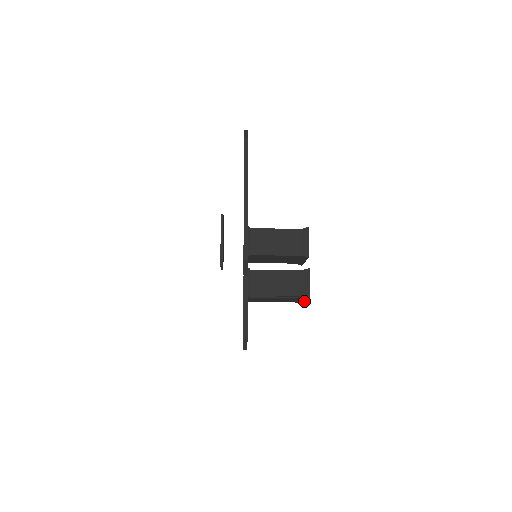
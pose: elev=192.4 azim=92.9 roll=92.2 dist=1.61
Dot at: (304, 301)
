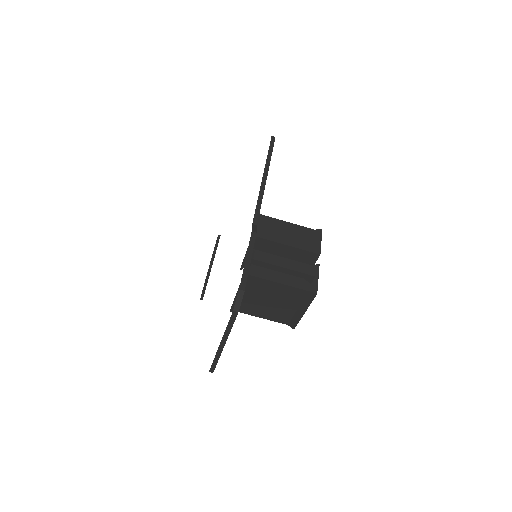
Dot at: (305, 309)
